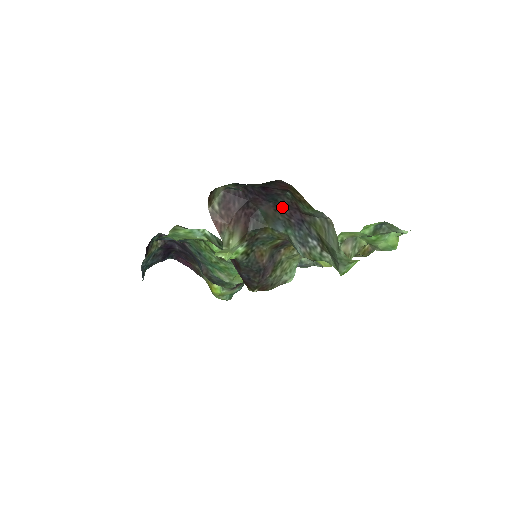
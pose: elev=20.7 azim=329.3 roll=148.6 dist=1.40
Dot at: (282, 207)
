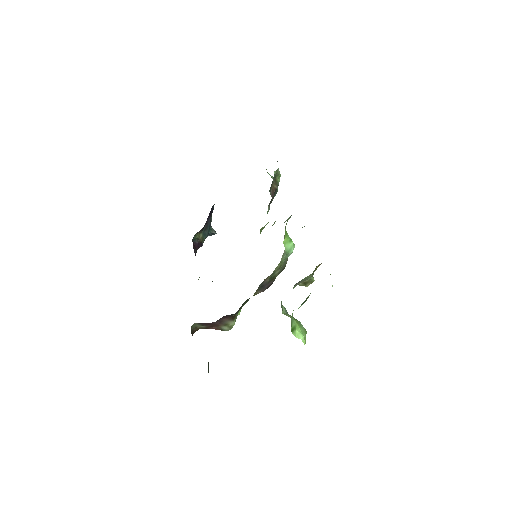
Dot at: occluded
